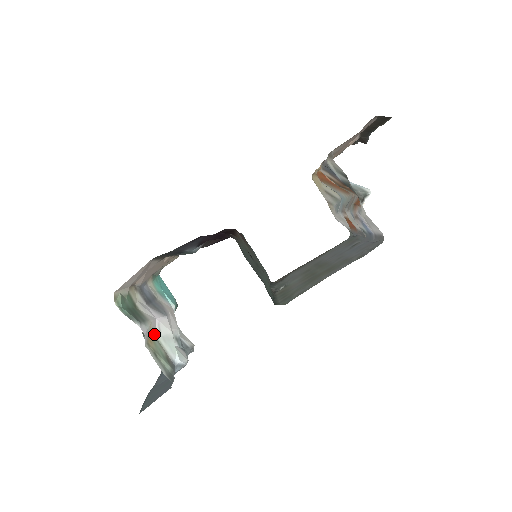
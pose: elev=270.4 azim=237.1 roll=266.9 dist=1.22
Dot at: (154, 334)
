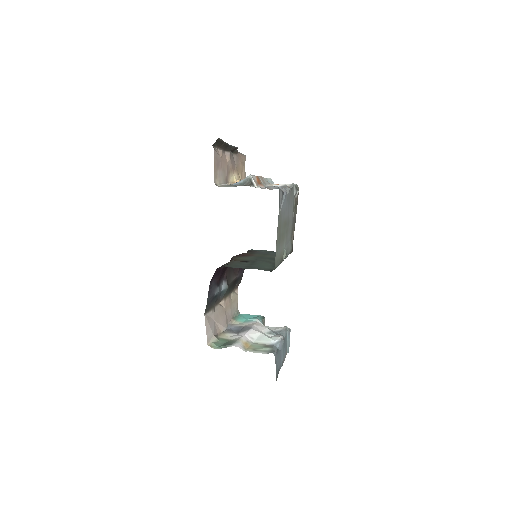
Dot at: (249, 342)
